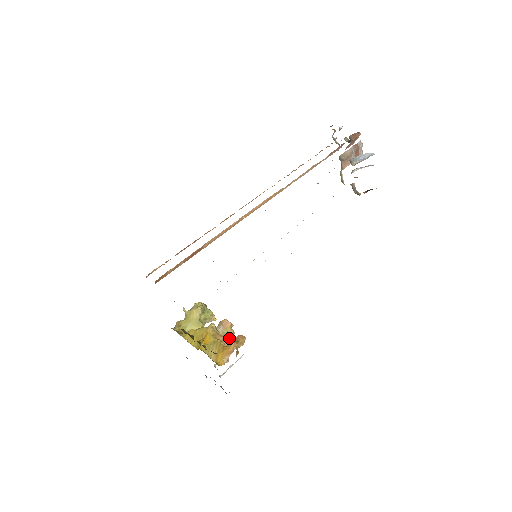
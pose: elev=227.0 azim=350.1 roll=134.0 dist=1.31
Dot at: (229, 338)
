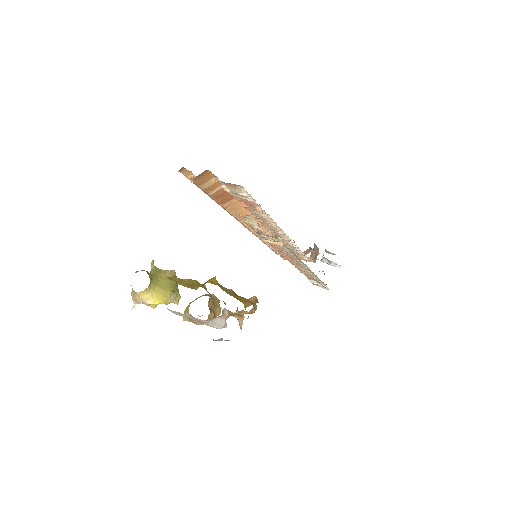
Dot at: (214, 314)
